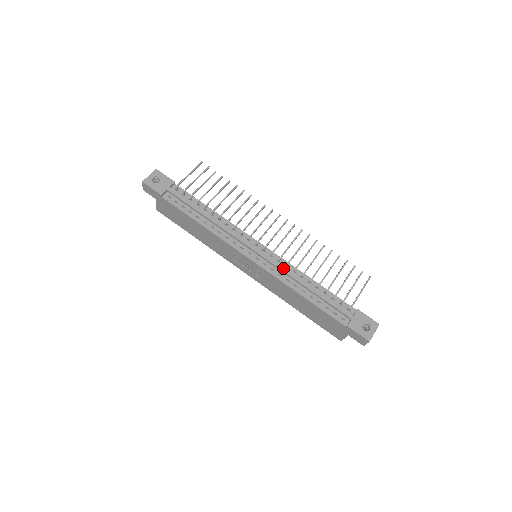
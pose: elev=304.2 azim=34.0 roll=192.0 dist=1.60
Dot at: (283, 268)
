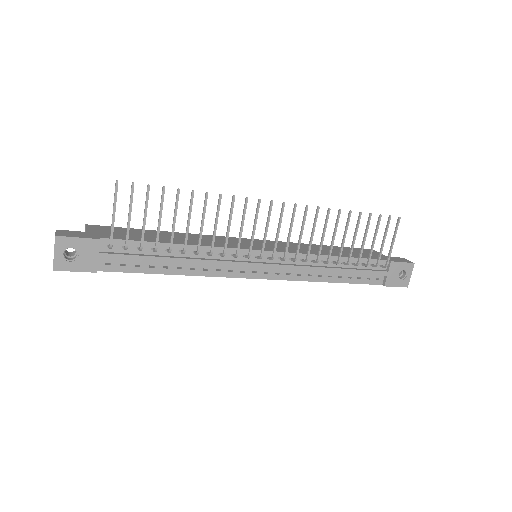
Dot at: (301, 268)
